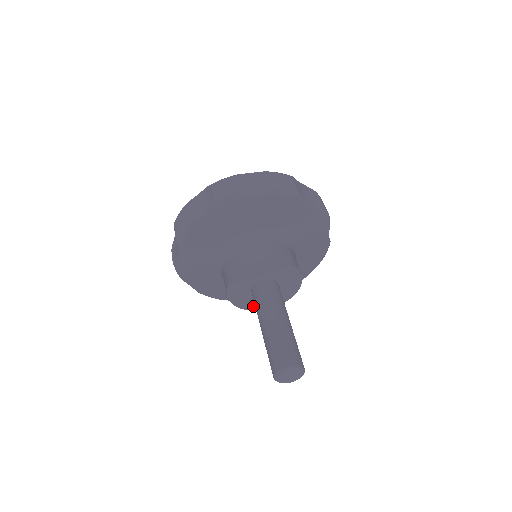
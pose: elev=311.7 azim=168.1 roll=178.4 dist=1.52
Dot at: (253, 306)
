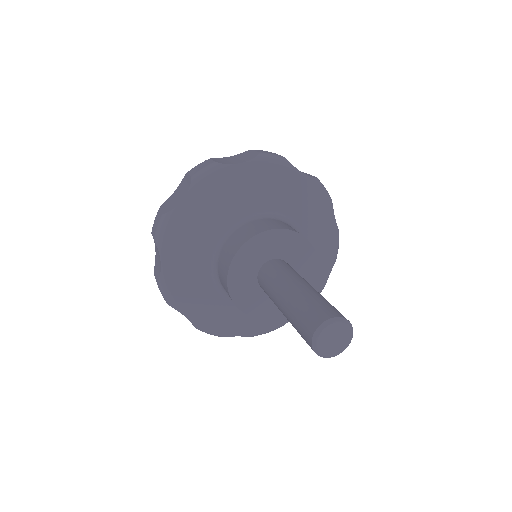
Dot at: occluded
